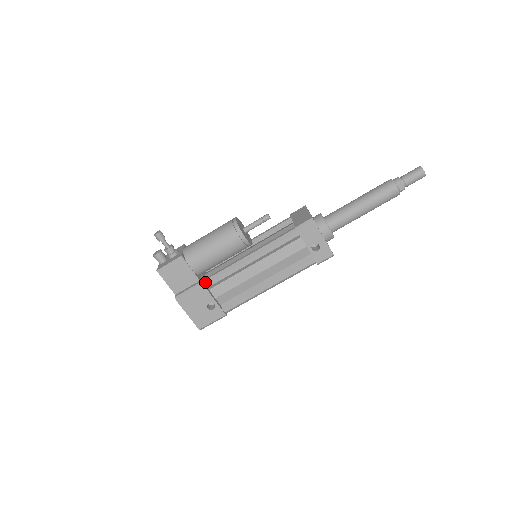
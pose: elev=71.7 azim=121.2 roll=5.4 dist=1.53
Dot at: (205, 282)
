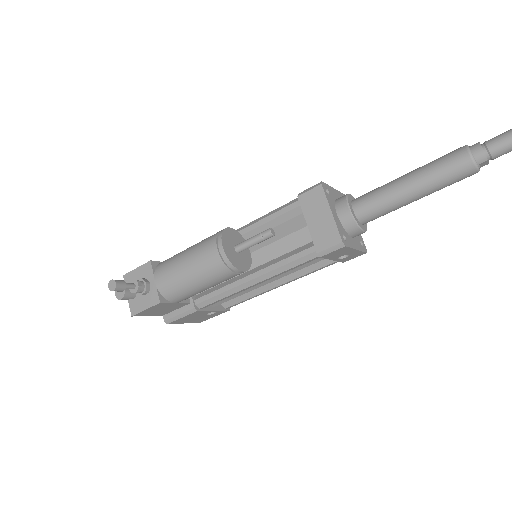
Dot at: (198, 306)
